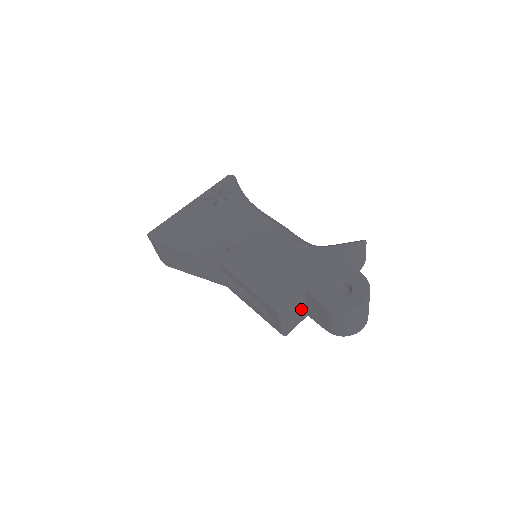
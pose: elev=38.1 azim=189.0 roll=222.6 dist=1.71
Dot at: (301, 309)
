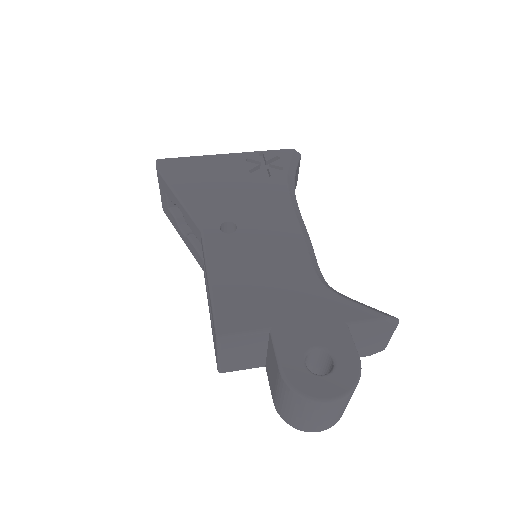
Dot at: (257, 353)
